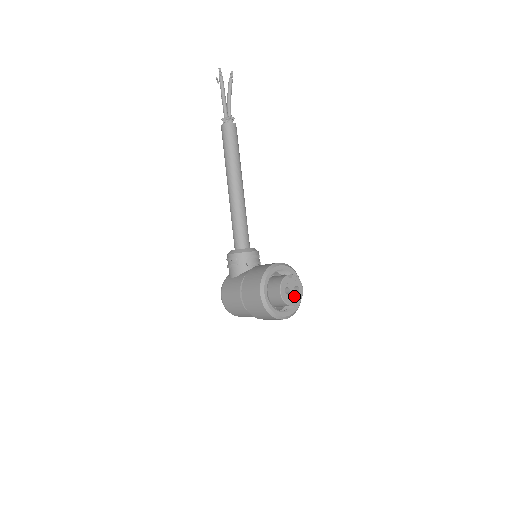
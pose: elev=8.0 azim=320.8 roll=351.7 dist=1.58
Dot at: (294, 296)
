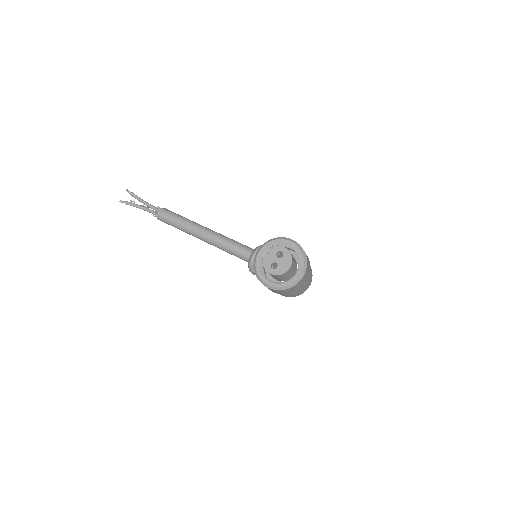
Dot at: (283, 261)
